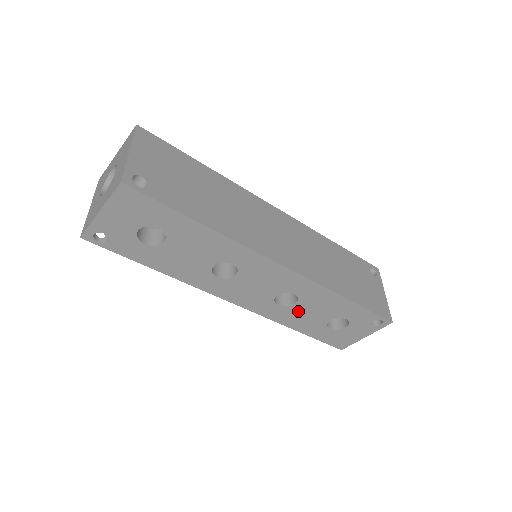
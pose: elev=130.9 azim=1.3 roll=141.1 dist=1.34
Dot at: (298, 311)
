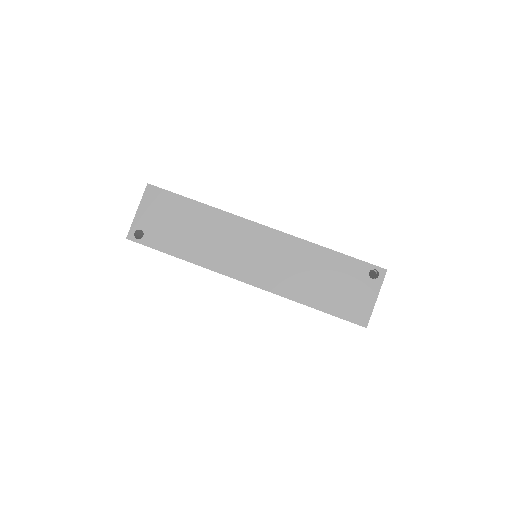
Dot at: occluded
